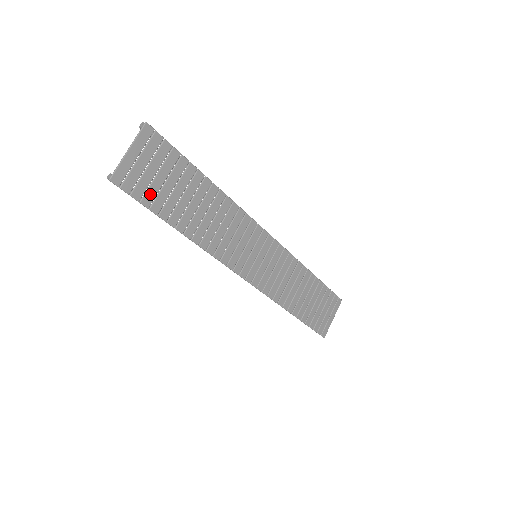
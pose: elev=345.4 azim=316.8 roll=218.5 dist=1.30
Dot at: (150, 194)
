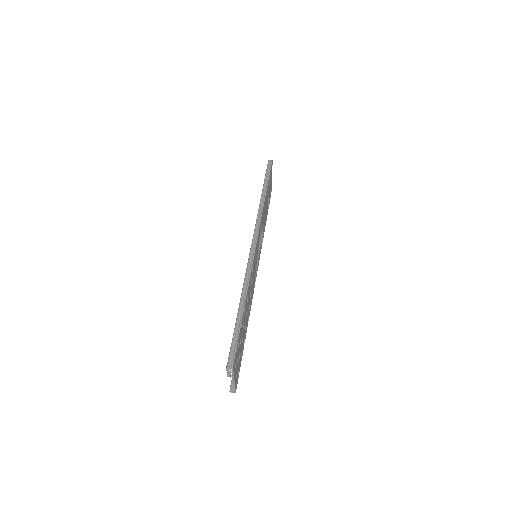
Dot at: (240, 359)
